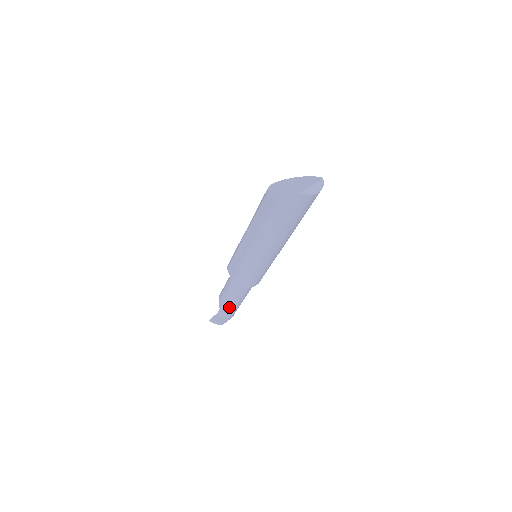
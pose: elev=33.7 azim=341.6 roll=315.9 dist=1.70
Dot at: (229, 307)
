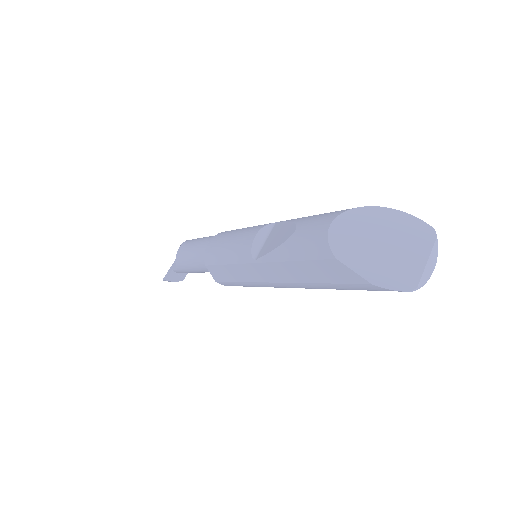
Dot at: occluded
